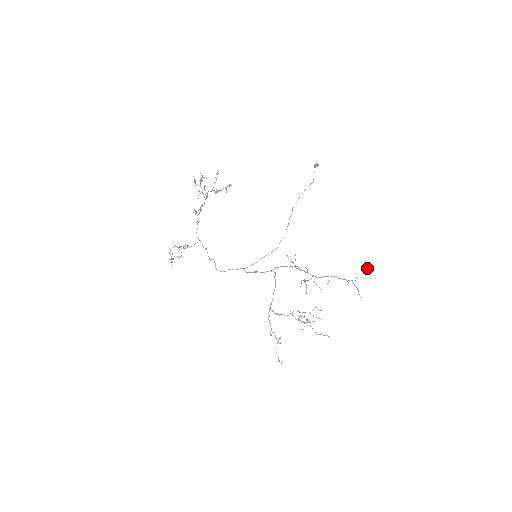
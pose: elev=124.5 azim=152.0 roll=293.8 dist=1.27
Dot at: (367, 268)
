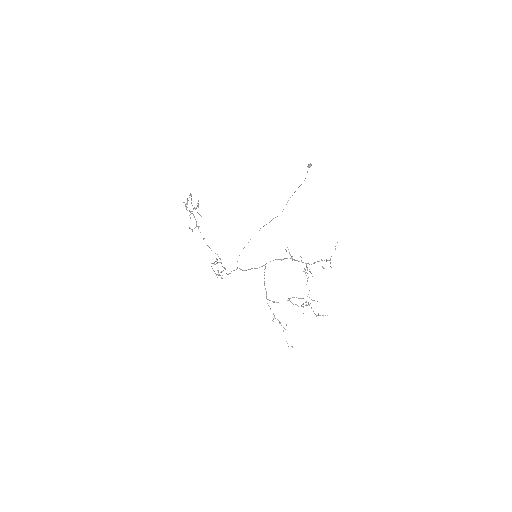
Dot at: occluded
